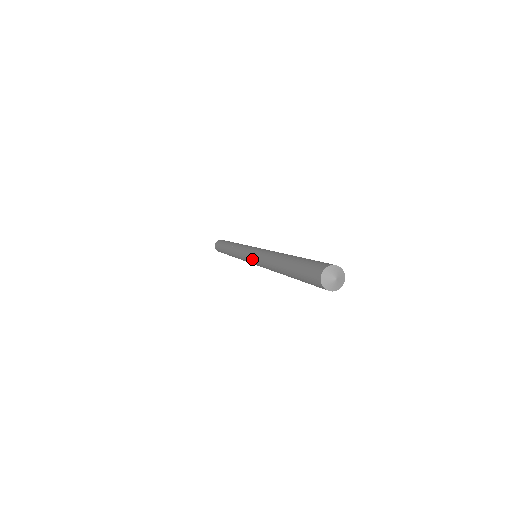
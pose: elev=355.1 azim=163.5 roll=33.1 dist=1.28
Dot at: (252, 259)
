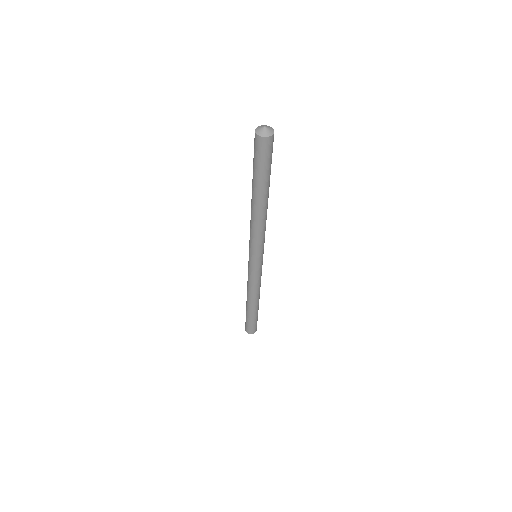
Dot at: (250, 250)
